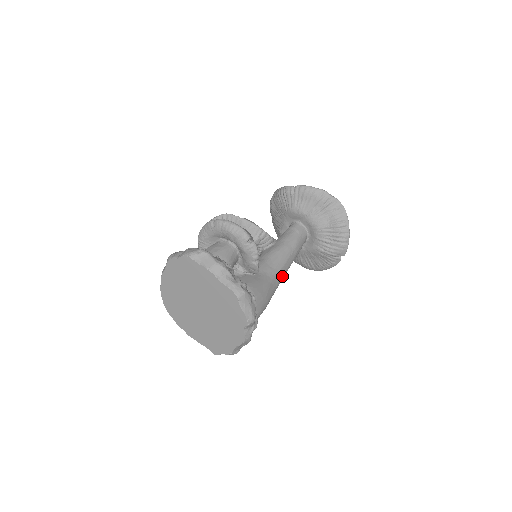
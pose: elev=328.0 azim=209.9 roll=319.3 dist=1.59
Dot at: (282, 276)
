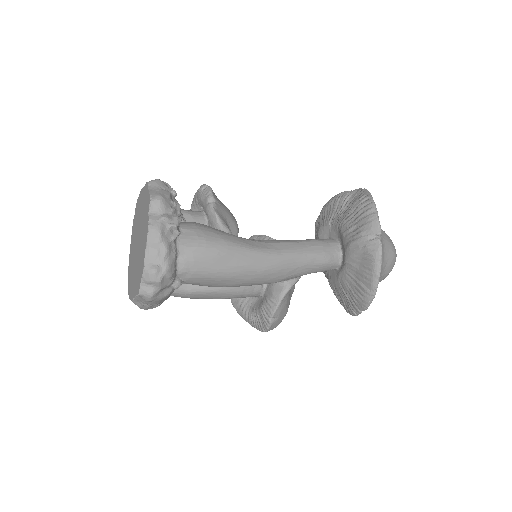
Dot at: (273, 250)
